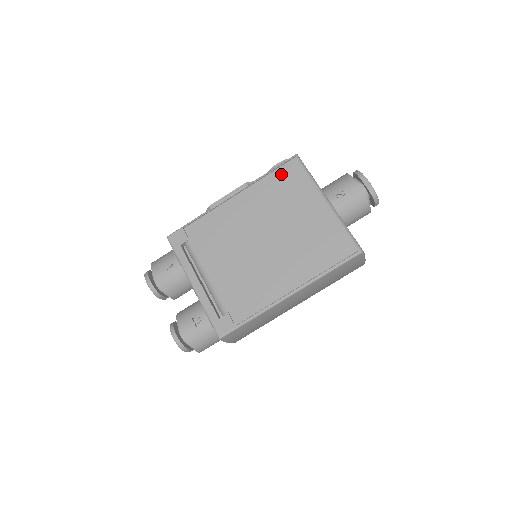
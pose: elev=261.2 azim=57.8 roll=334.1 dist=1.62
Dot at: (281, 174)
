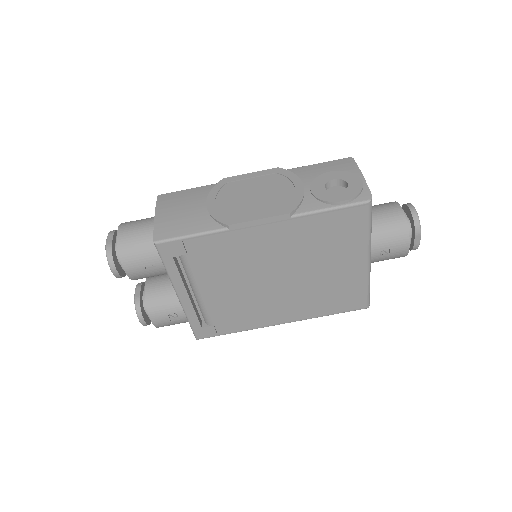
Dot at: (339, 219)
